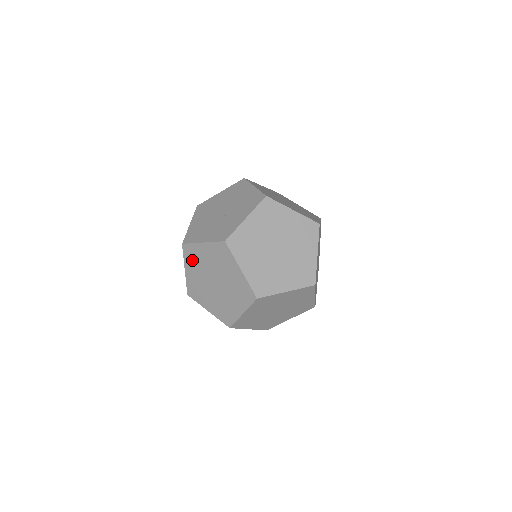
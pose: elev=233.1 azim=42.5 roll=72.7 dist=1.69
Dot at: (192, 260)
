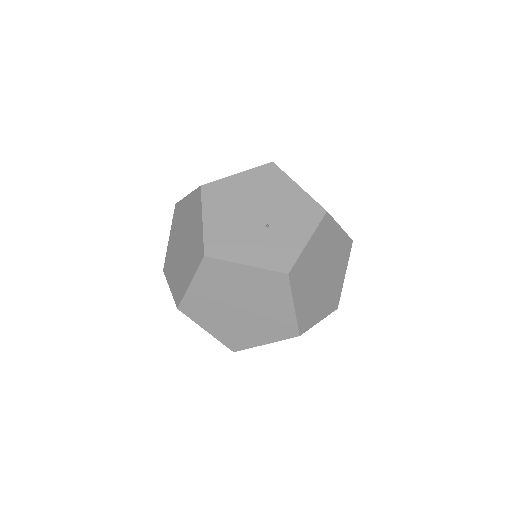
Dot at: (212, 277)
